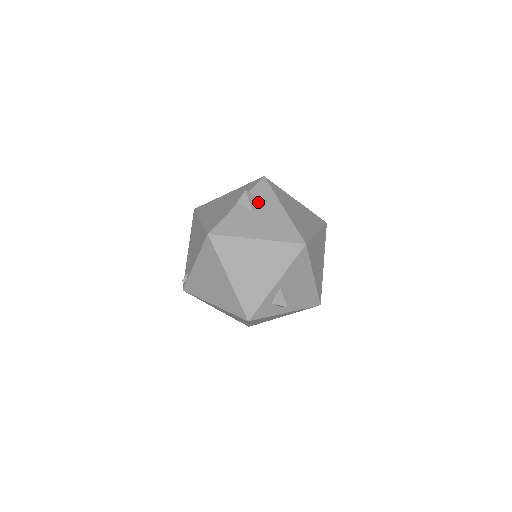
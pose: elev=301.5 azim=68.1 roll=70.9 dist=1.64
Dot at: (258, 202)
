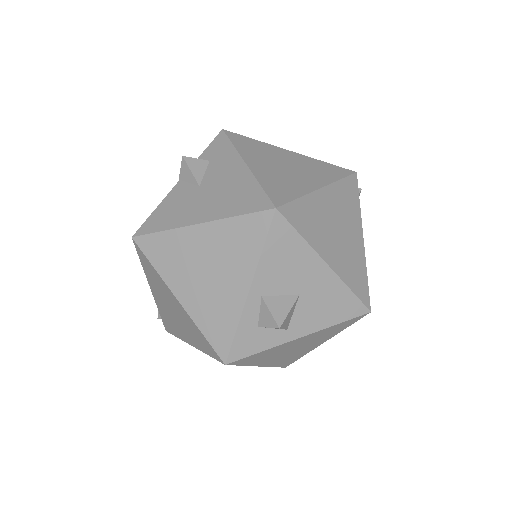
Dot at: (208, 168)
